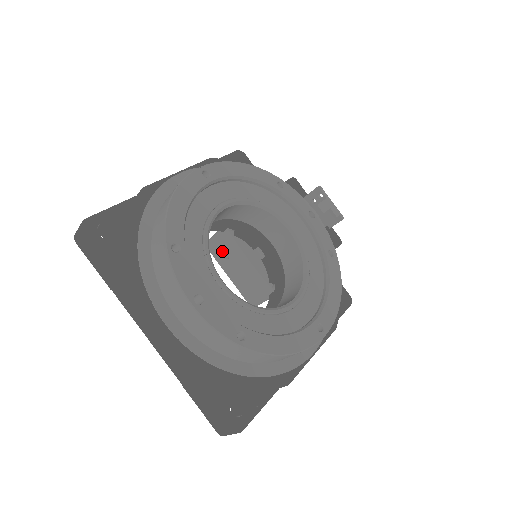
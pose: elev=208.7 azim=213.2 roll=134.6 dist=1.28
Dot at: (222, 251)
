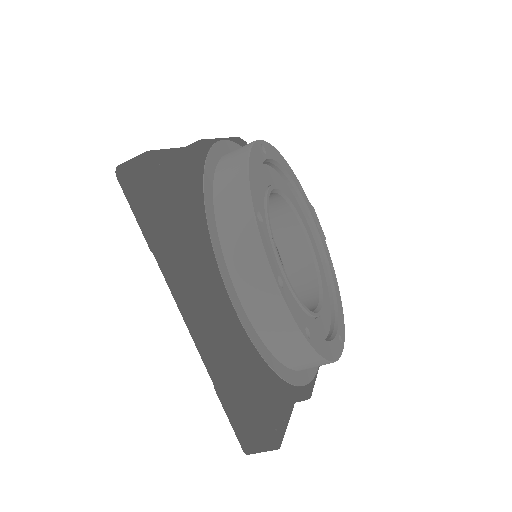
Dot at: occluded
